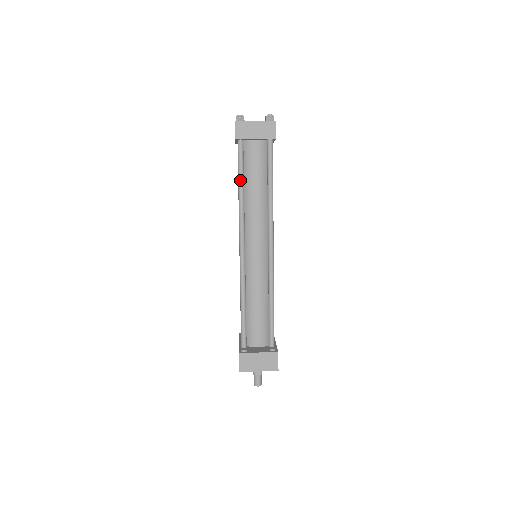
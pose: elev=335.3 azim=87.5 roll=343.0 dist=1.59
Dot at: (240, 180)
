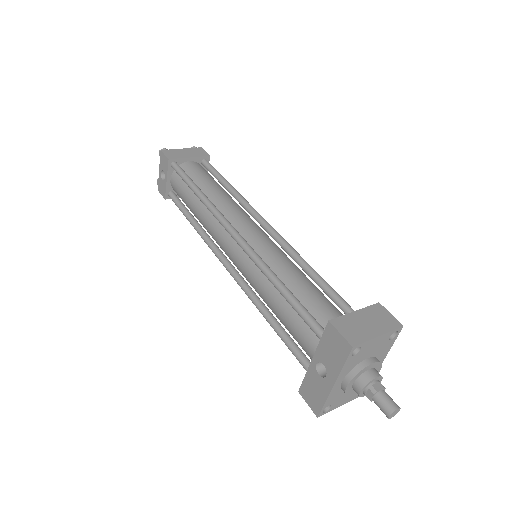
Dot at: (193, 184)
